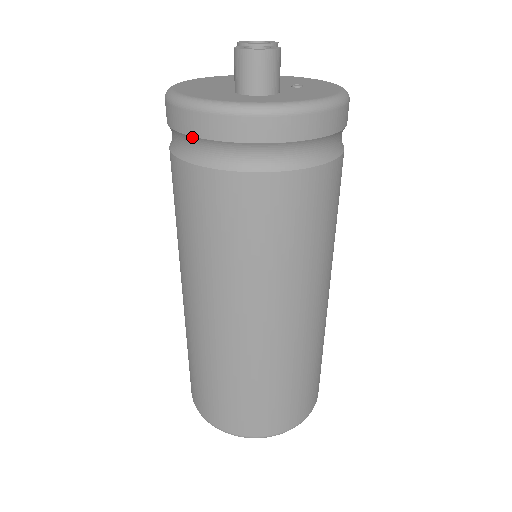
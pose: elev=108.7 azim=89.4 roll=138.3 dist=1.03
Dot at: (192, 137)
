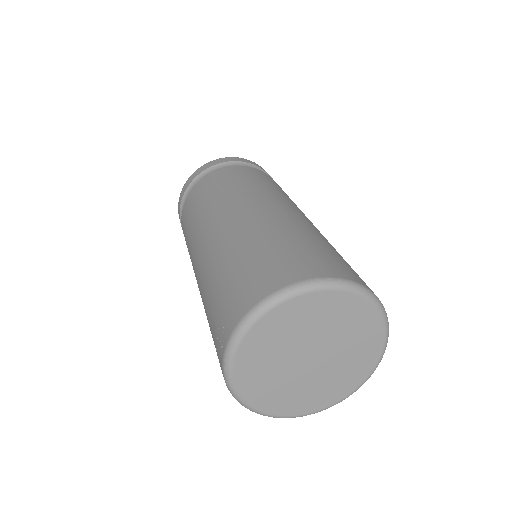
Dot at: (197, 176)
